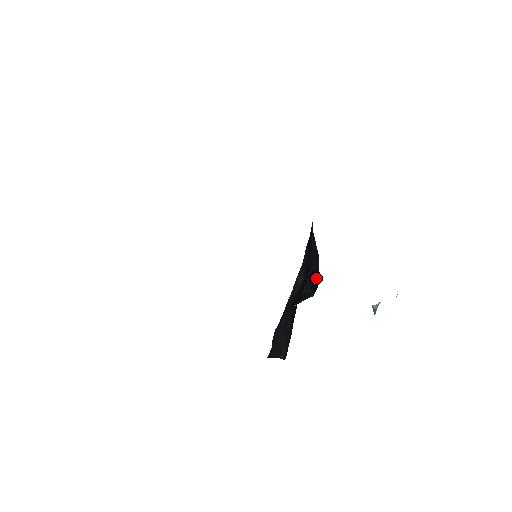
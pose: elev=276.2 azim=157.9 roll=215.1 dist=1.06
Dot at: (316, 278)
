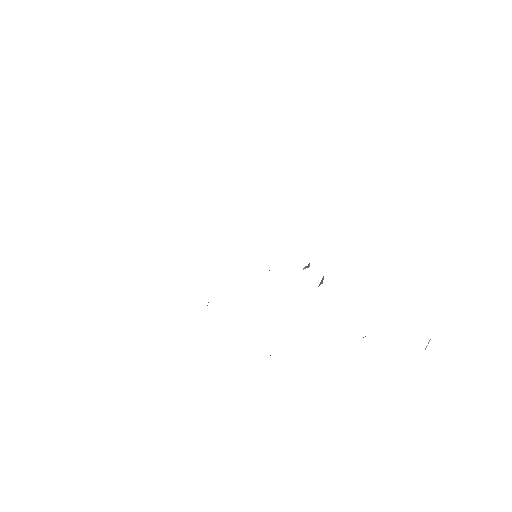
Dot at: occluded
